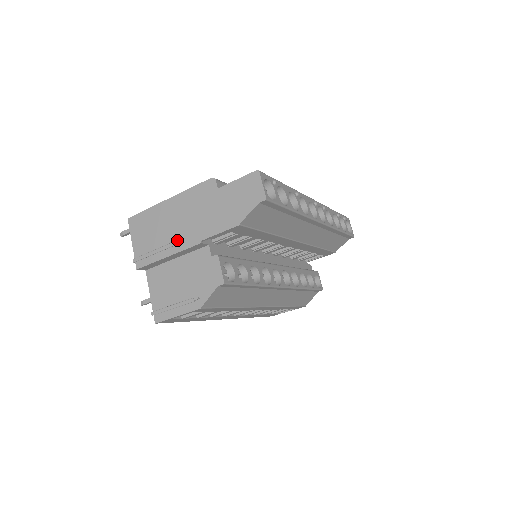
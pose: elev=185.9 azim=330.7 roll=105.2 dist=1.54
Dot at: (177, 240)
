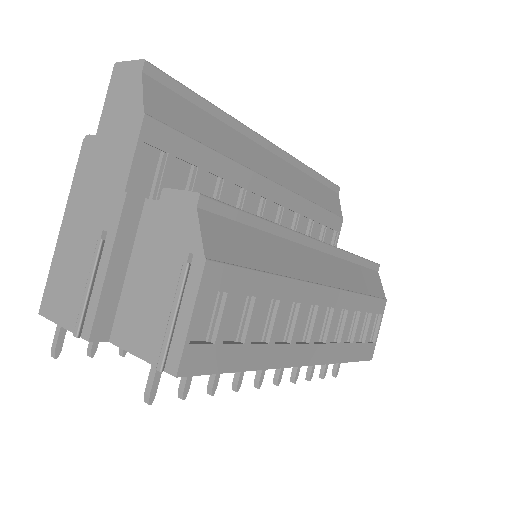
Dot at: (102, 235)
